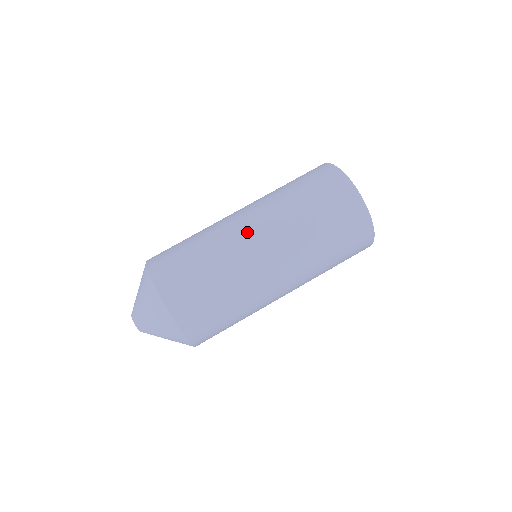
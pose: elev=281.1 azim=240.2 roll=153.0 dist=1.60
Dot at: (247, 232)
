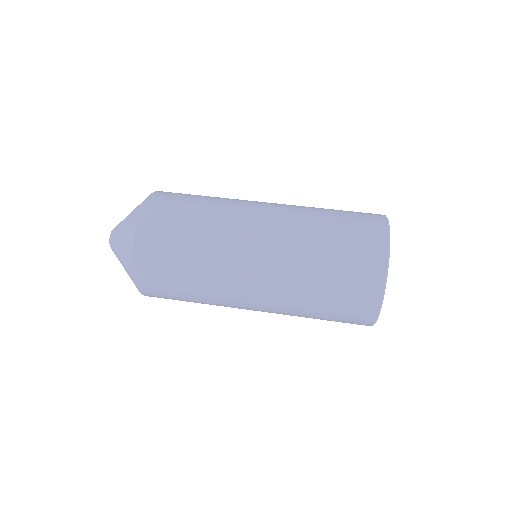
Dot at: (255, 215)
